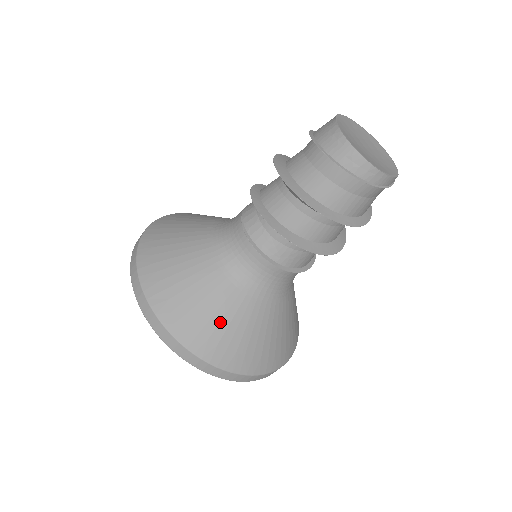
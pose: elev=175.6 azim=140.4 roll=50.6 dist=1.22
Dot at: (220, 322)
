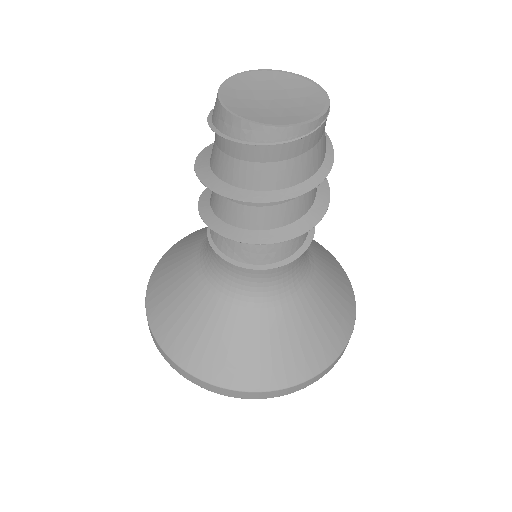
Dot at: (194, 328)
